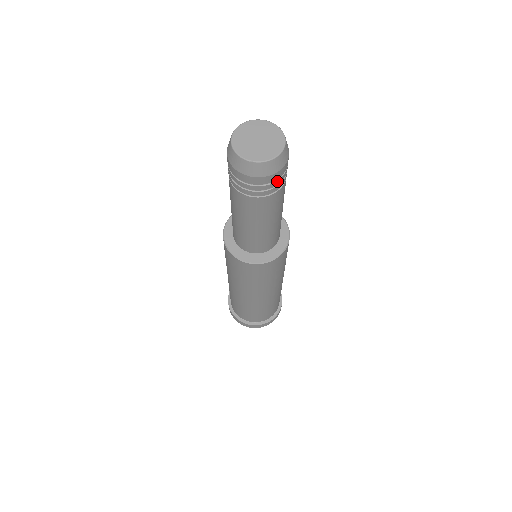
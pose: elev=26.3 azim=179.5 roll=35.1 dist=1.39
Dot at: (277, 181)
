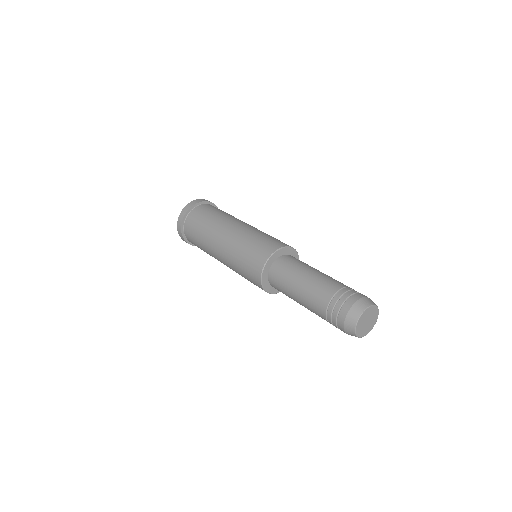
Dot at: occluded
